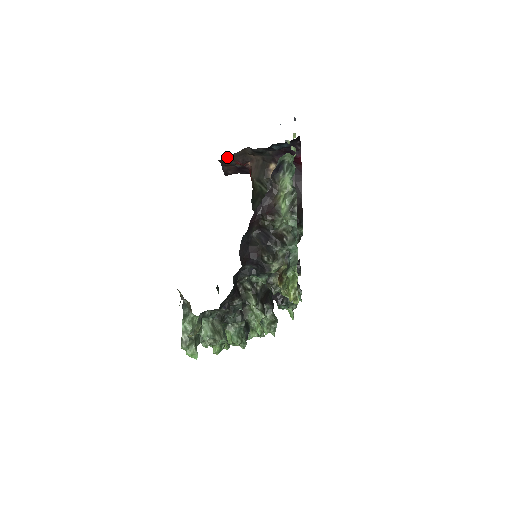
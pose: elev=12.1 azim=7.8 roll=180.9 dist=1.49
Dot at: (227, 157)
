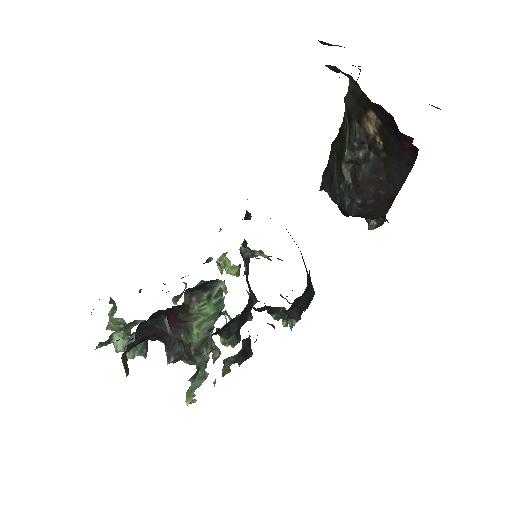
Dot at: occluded
